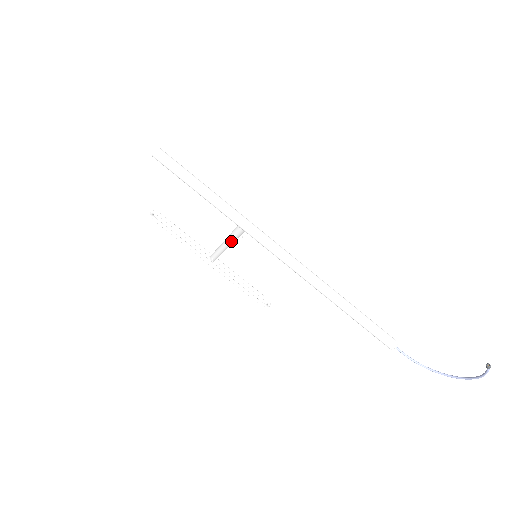
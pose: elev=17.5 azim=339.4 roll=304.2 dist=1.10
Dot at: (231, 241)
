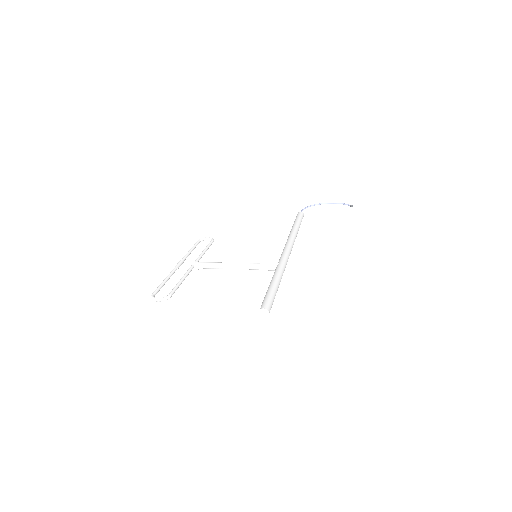
Dot at: (250, 269)
